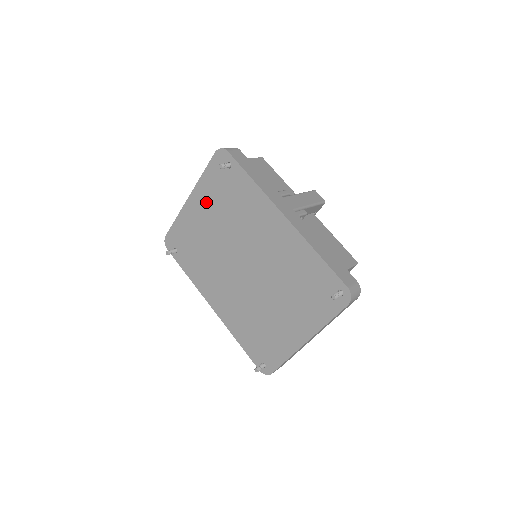
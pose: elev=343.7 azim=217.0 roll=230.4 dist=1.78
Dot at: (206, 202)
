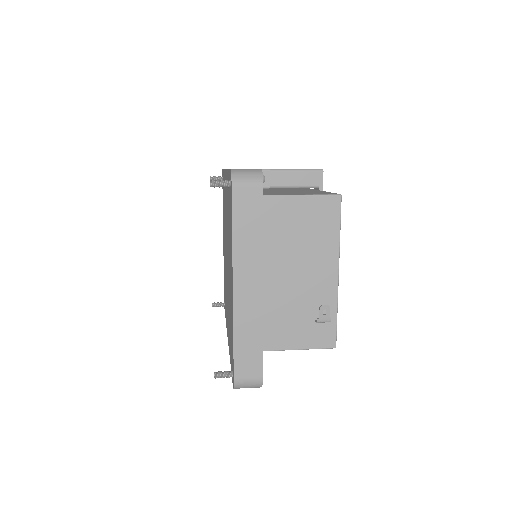
Dot at: occluded
